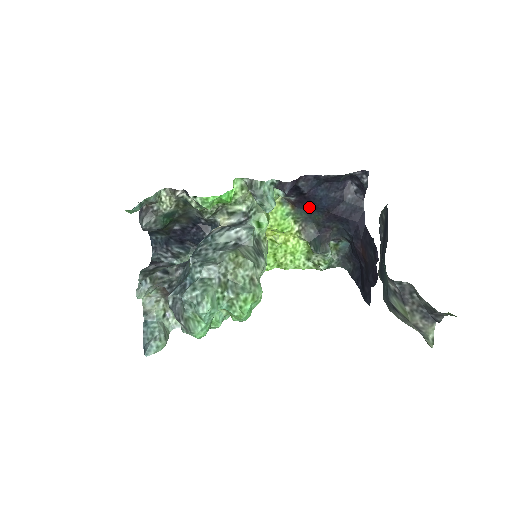
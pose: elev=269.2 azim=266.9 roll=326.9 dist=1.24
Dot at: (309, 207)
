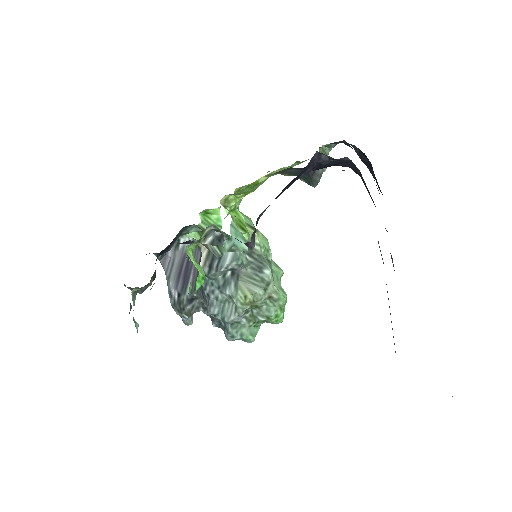
Dot at: occluded
